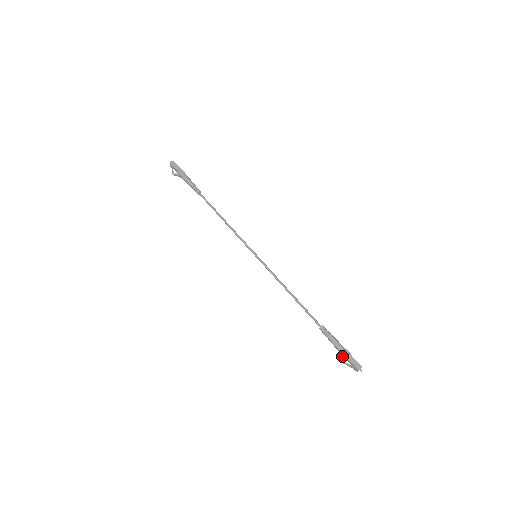
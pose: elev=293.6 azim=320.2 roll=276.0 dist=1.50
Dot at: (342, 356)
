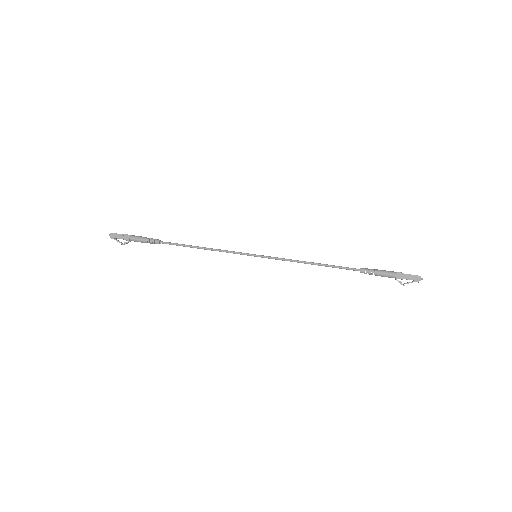
Dot at: occluded
